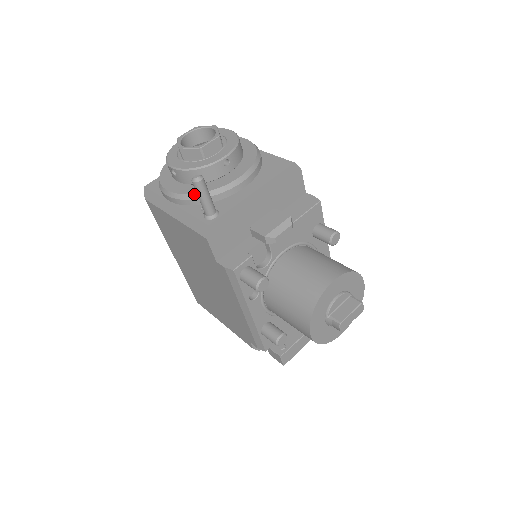
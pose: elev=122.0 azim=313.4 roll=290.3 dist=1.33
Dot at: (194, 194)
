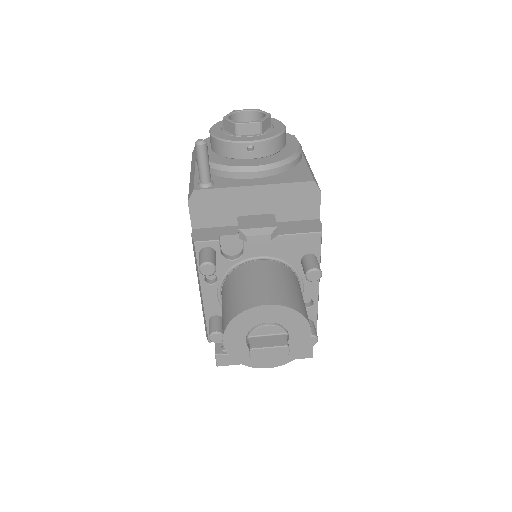
Dot at: occluded
